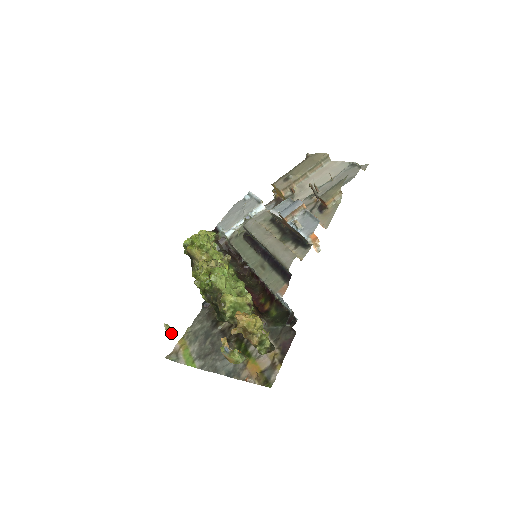
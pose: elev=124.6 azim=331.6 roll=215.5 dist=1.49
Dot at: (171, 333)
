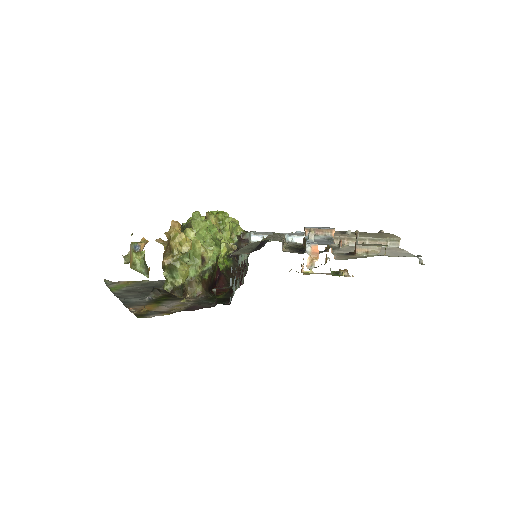
Dot at: (128, 259)
